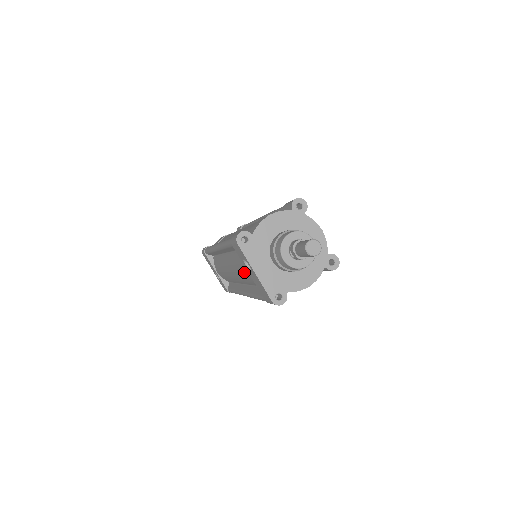
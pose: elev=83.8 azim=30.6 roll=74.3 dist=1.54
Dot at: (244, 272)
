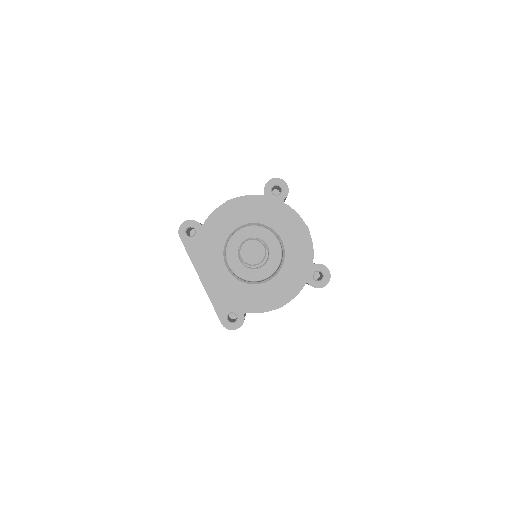
Dot at: occluded
